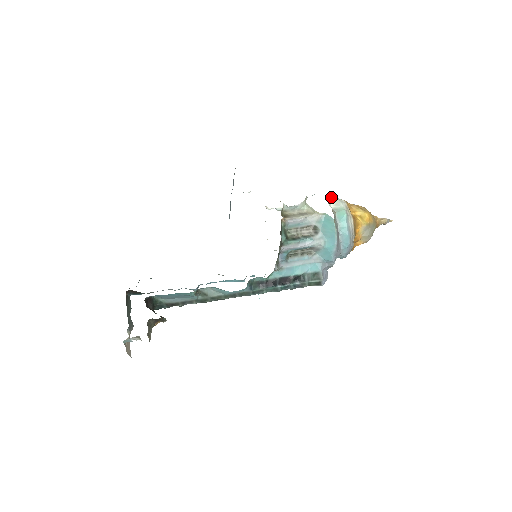
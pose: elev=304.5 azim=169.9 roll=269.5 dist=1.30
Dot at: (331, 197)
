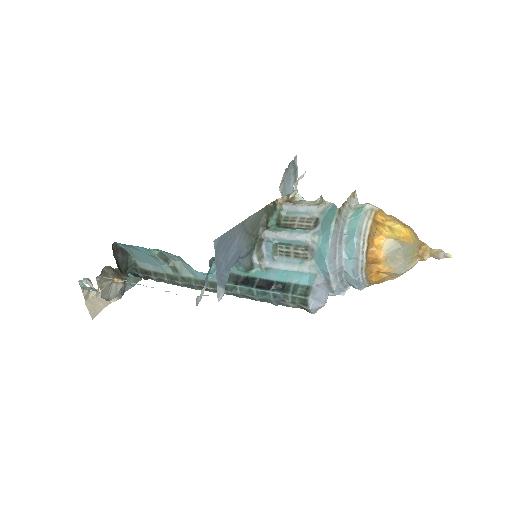
Dot at: occluded
